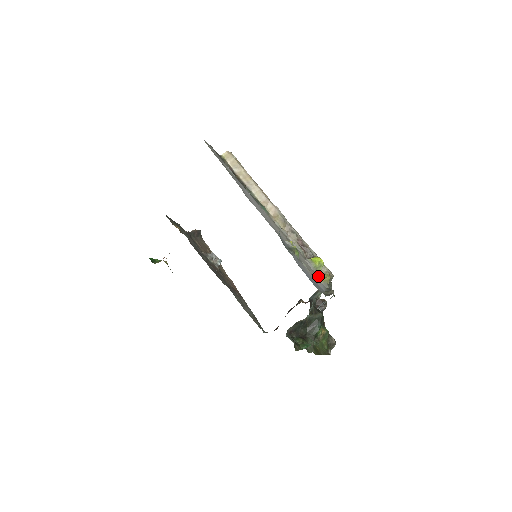
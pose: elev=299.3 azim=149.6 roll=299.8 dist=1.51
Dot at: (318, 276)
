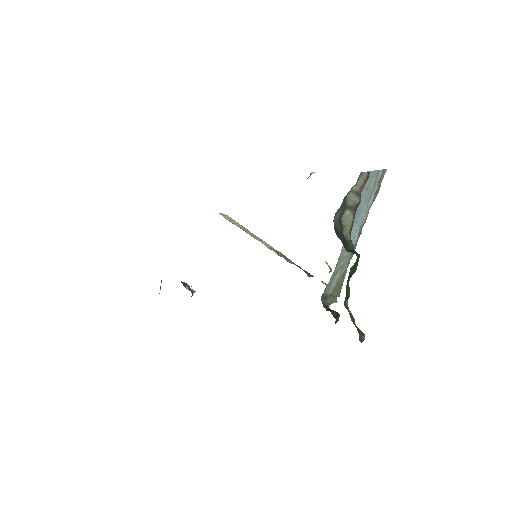
Dot at: occluded
